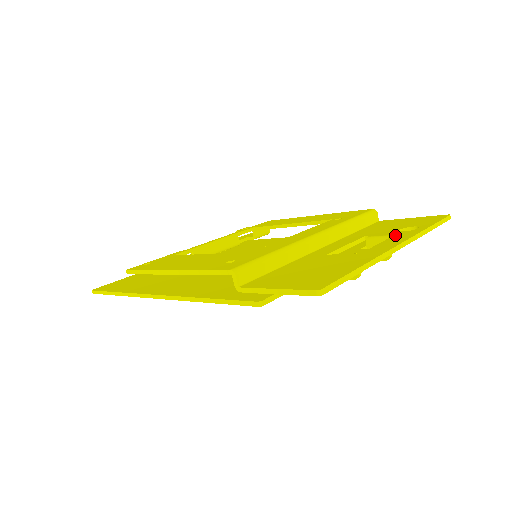
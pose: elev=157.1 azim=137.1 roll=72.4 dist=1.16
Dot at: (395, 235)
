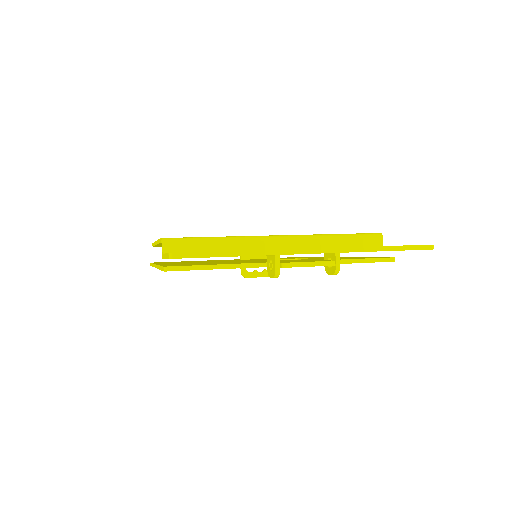
Dot at: occluded
